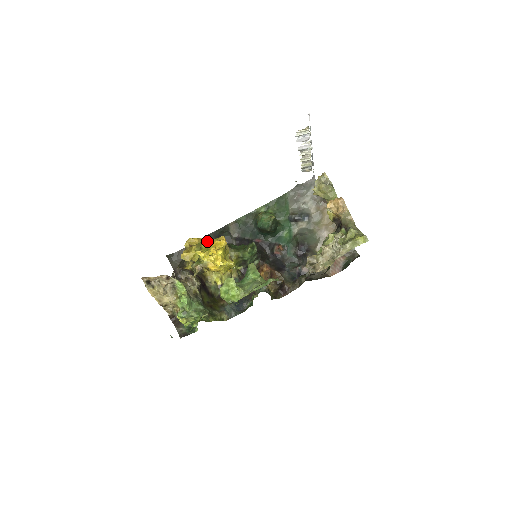
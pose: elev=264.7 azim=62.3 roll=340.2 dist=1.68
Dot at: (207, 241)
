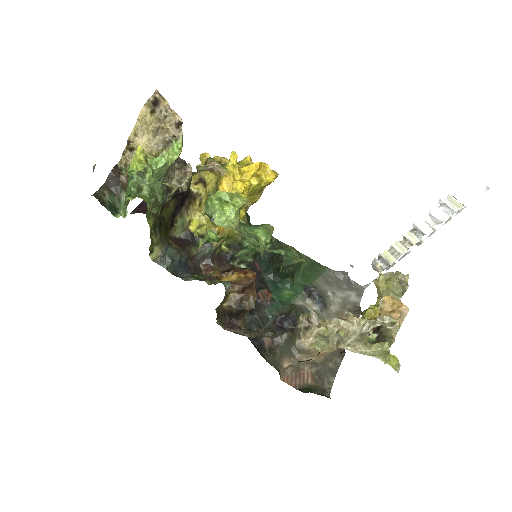
Dot at: occluded
